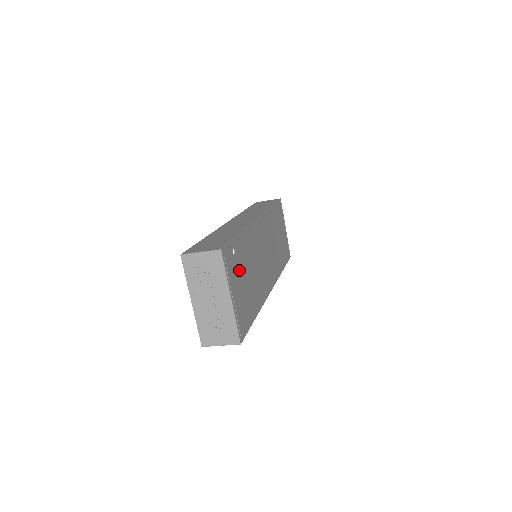
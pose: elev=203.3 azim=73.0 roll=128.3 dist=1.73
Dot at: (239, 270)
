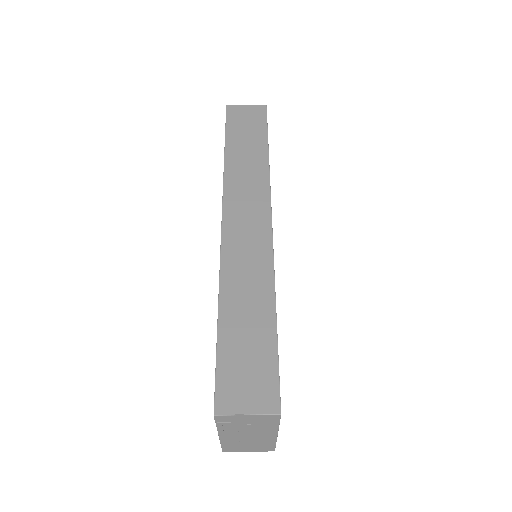
Dot at: occluded
